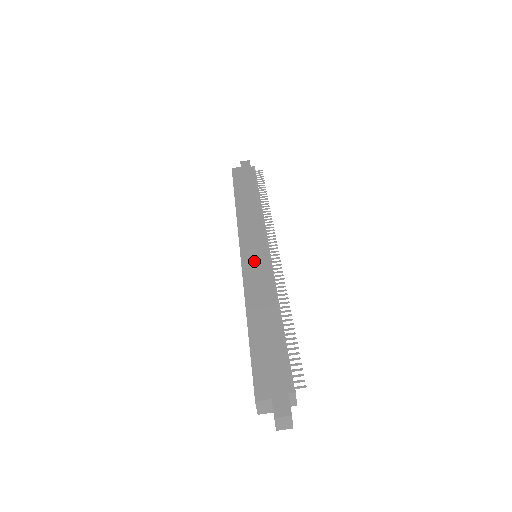
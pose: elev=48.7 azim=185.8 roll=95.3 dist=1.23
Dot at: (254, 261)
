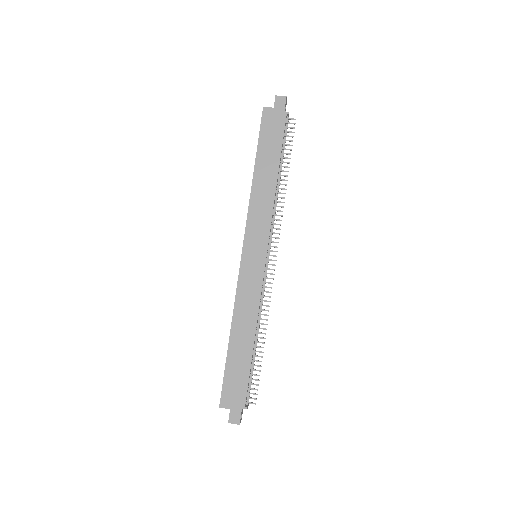
Dot at: (251, 271)
